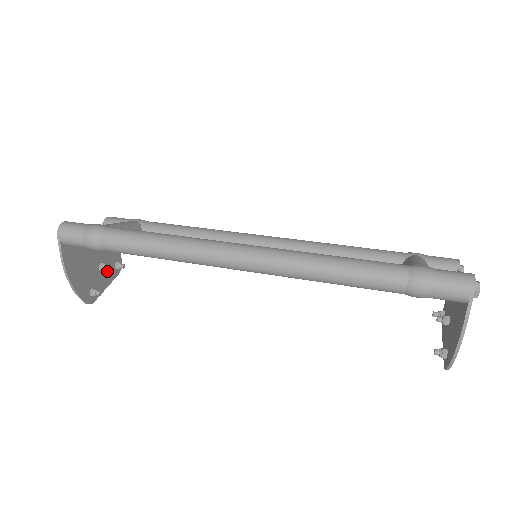
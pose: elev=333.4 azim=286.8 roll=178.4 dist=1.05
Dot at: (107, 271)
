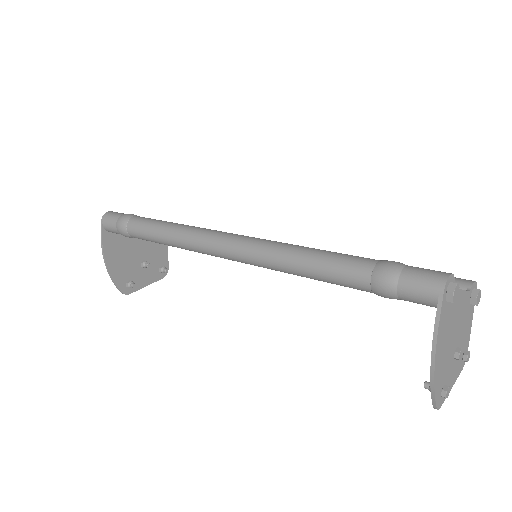
Dot at: (150, 271)
